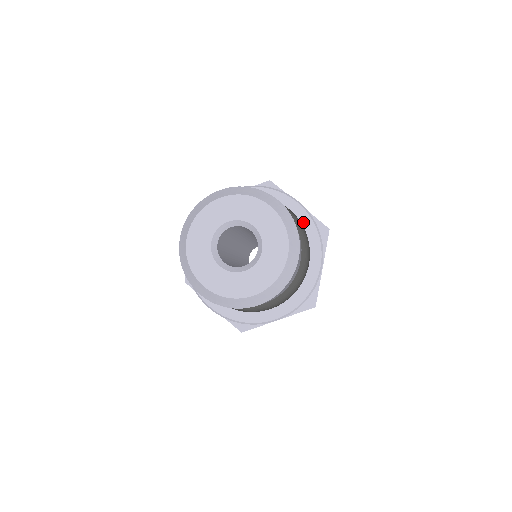
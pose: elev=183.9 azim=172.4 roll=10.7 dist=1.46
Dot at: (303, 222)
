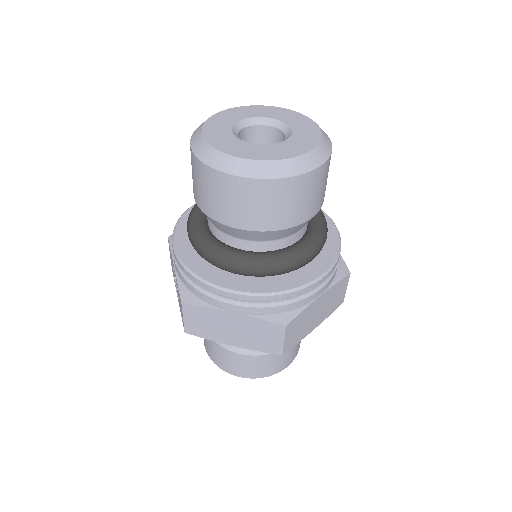
Dot at: (329, 236)
